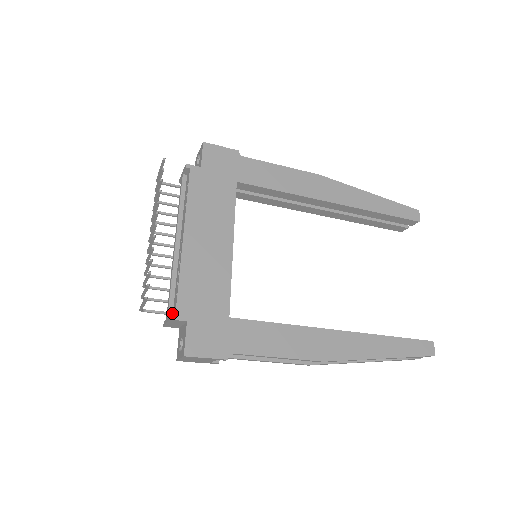
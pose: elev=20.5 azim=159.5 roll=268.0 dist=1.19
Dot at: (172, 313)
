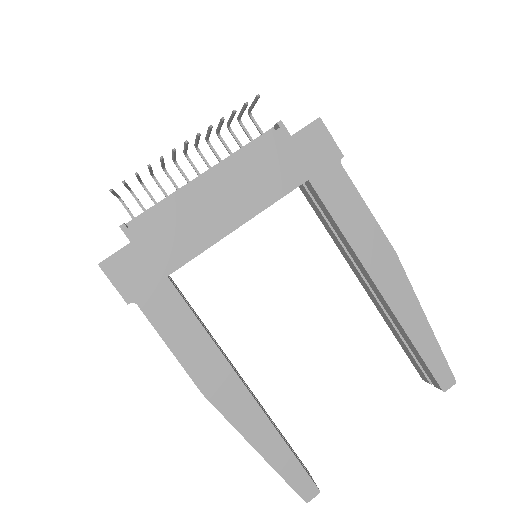
Dot at: occluded
